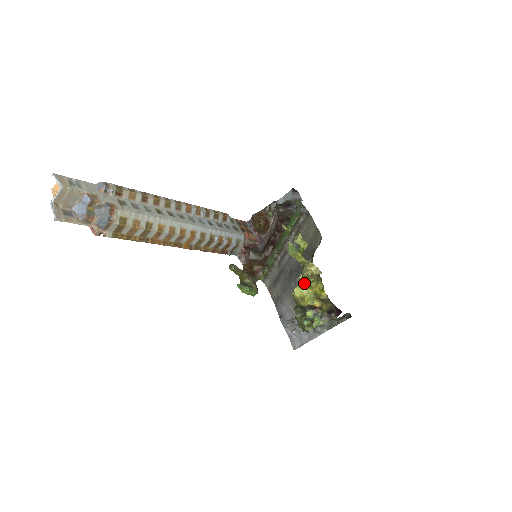
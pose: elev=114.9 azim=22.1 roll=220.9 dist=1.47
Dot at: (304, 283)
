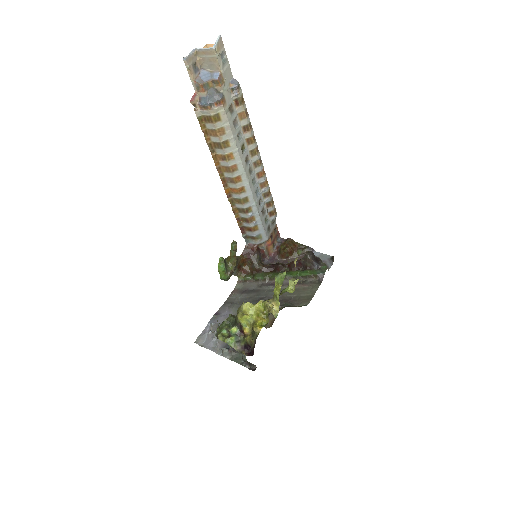
Dot at: (258, 307)
